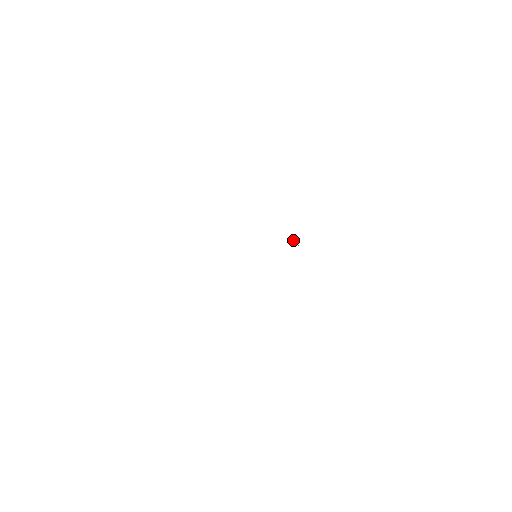
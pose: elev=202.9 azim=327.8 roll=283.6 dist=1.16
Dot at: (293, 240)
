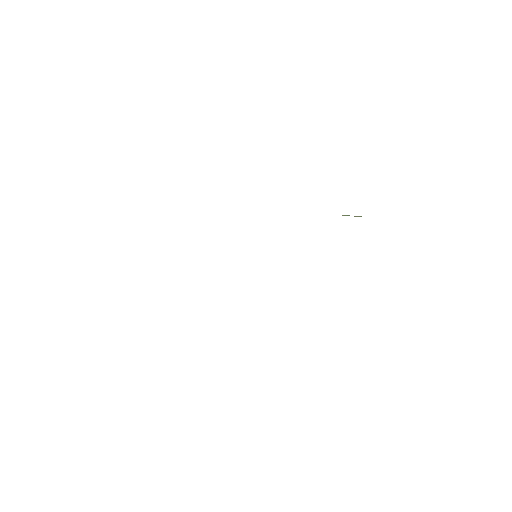
Dot at: (347, 215)
